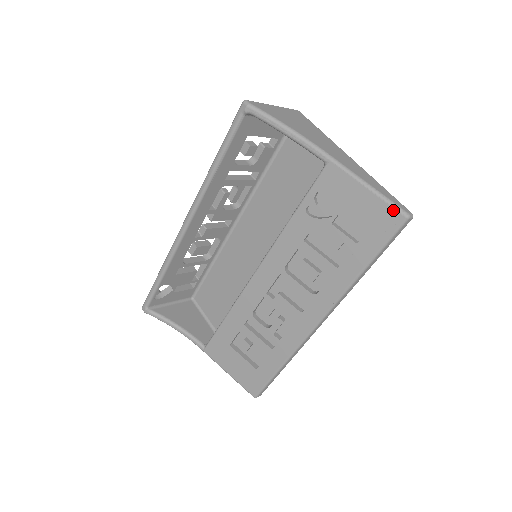
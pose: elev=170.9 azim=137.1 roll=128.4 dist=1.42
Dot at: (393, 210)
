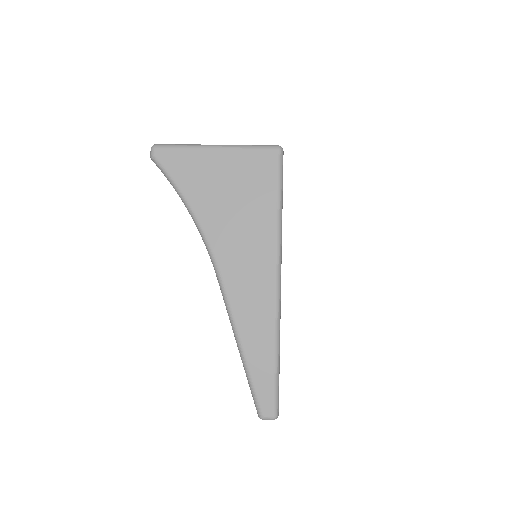
Dot at: (252, 395)
